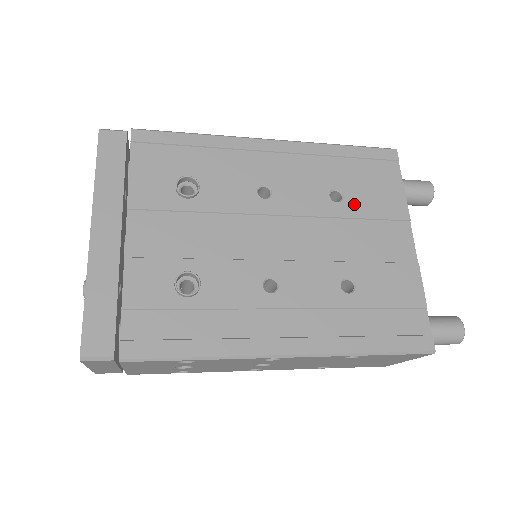
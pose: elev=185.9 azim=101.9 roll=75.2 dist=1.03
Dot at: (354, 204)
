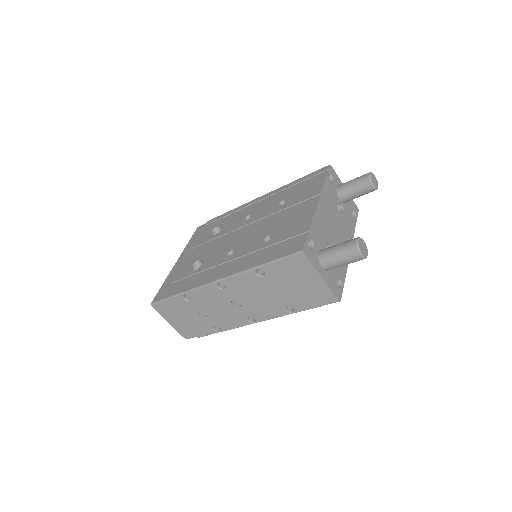
Dot at: (290, 202)
